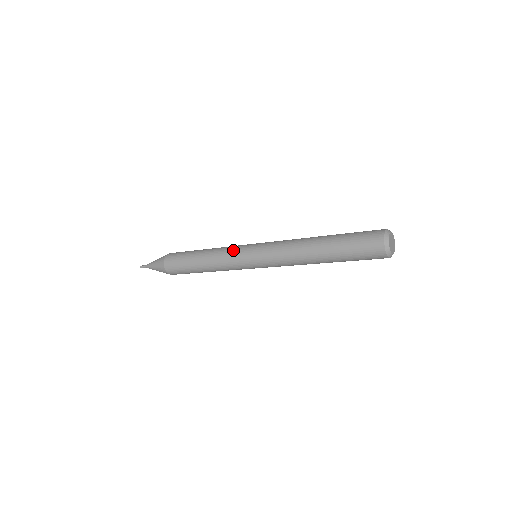
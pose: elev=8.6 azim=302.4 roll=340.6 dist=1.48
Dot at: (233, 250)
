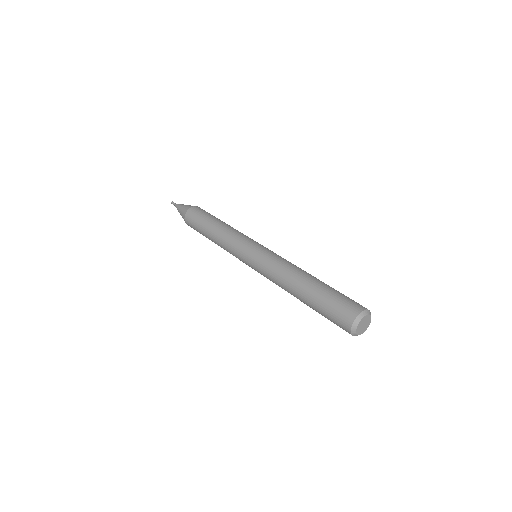
Dot at: (235, 246)
